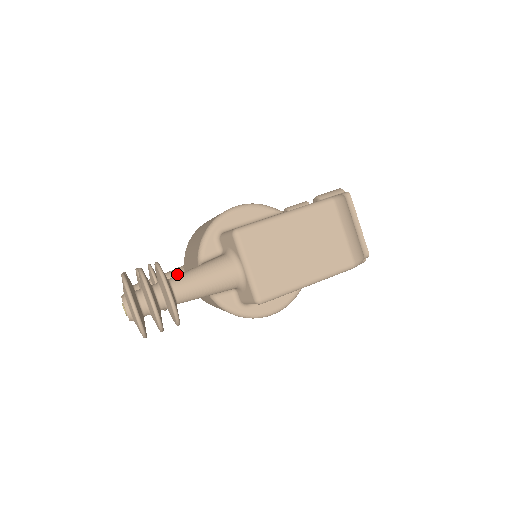
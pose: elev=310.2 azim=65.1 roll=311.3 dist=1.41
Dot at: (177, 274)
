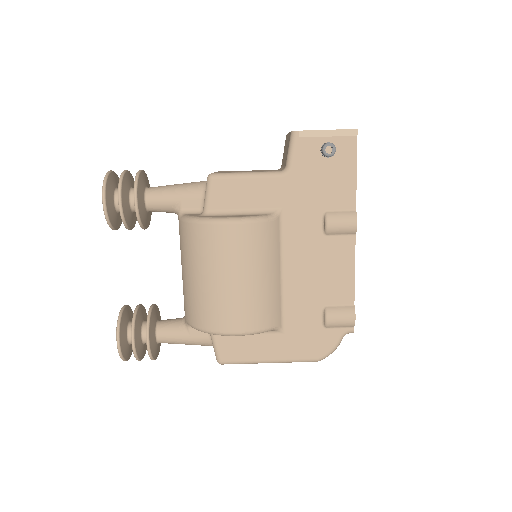
Dot at: (169, 211)
